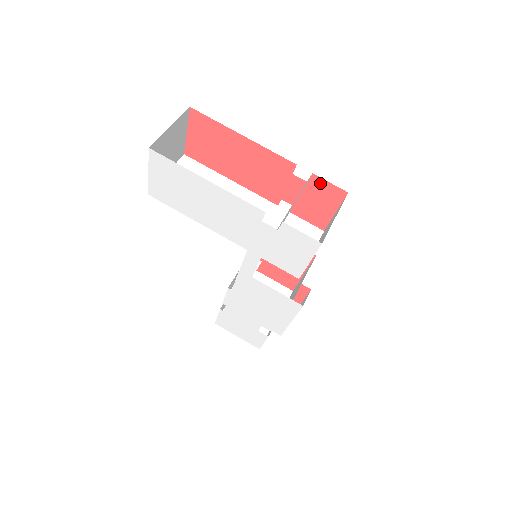
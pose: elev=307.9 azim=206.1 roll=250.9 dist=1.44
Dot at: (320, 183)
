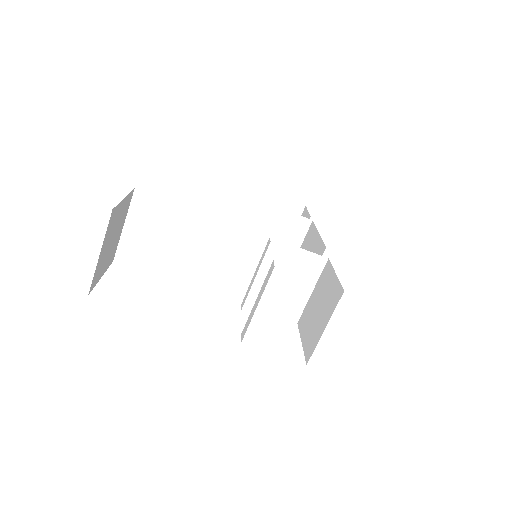
Dot at: occluded
